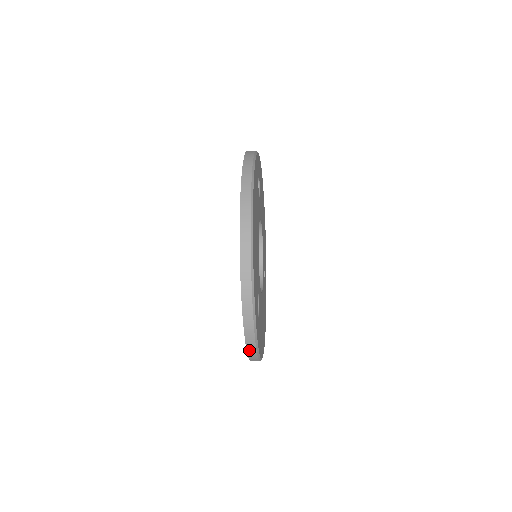
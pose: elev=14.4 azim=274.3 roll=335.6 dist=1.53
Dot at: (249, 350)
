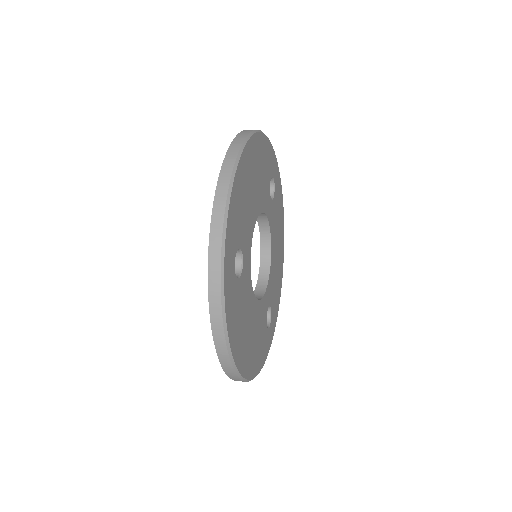
Dot at: (212, 302)
